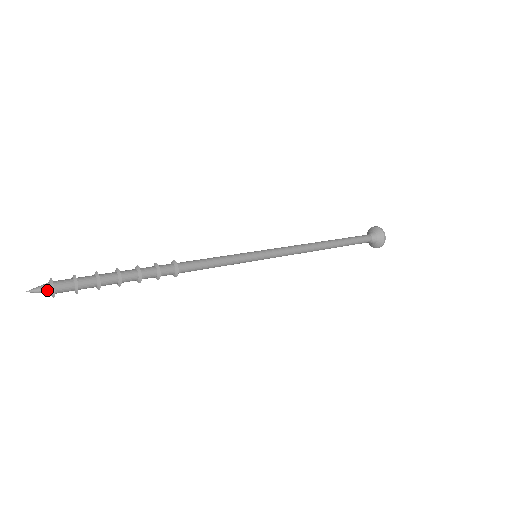
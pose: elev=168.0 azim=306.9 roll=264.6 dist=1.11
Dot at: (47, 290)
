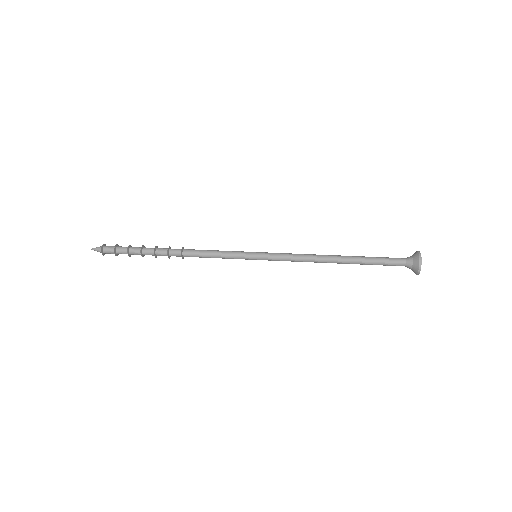
Dot at: (100, 252)
